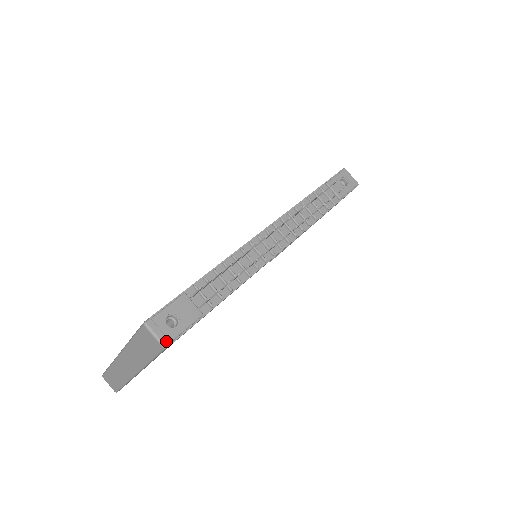
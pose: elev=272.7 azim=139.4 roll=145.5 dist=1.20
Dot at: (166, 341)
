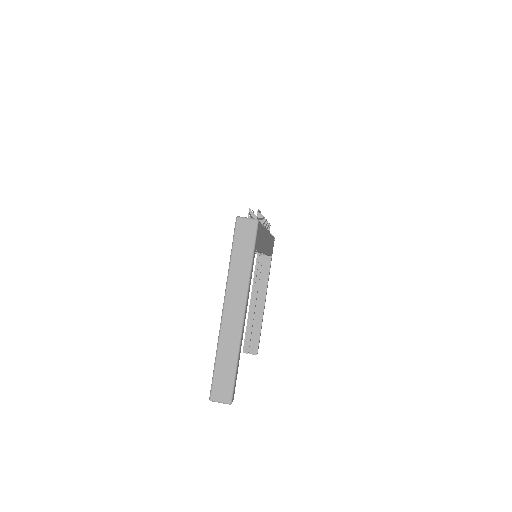
Dot at: (255, 219)
